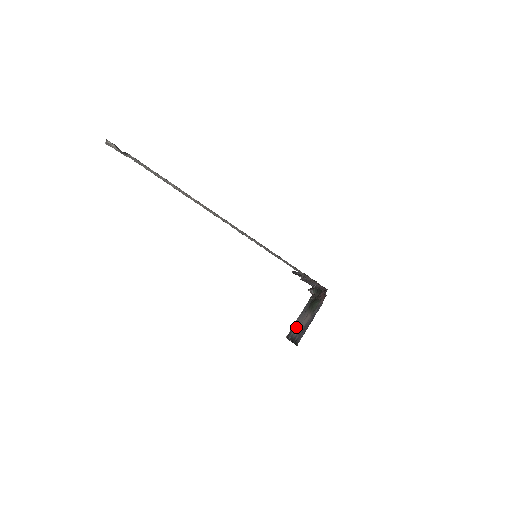
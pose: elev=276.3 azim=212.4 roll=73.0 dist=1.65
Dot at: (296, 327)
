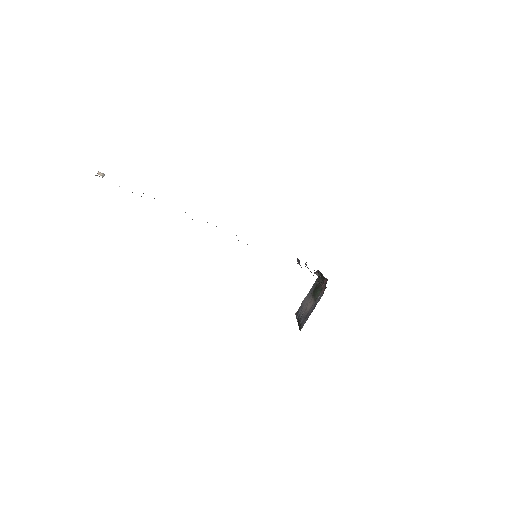
Dot at: (303, 308)
